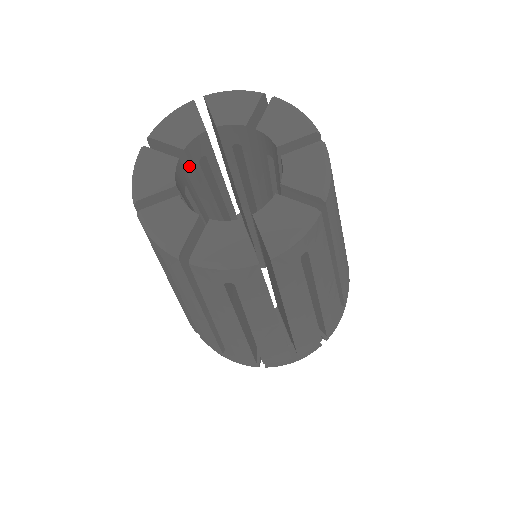
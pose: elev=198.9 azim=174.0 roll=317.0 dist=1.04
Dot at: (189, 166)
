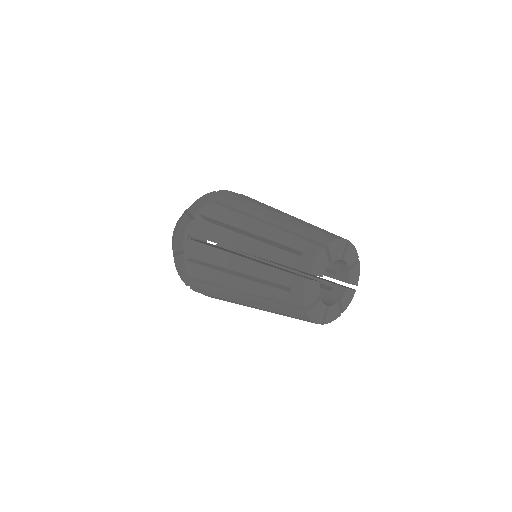
Dot at: occluded
